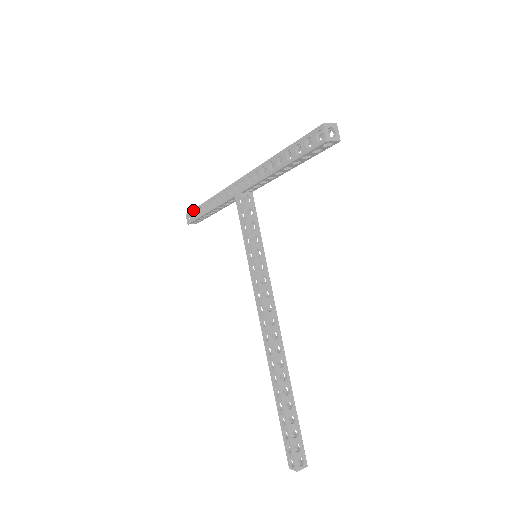
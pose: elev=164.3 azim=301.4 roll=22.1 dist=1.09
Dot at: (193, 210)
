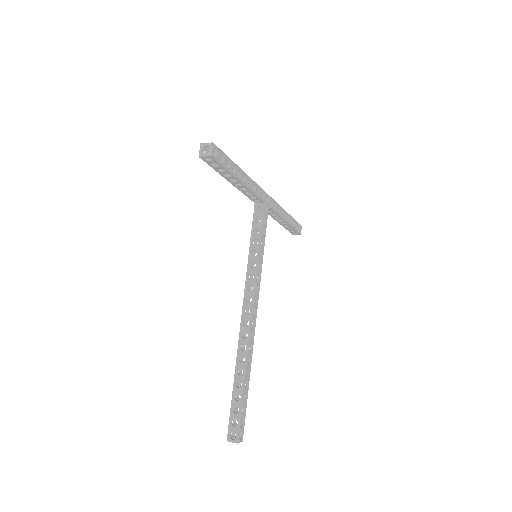
Dot at: occluded
